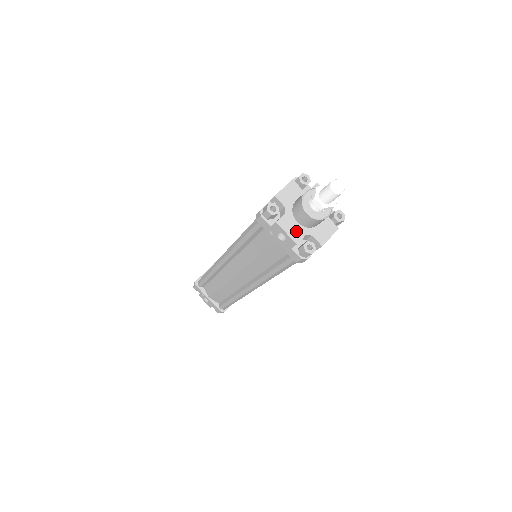
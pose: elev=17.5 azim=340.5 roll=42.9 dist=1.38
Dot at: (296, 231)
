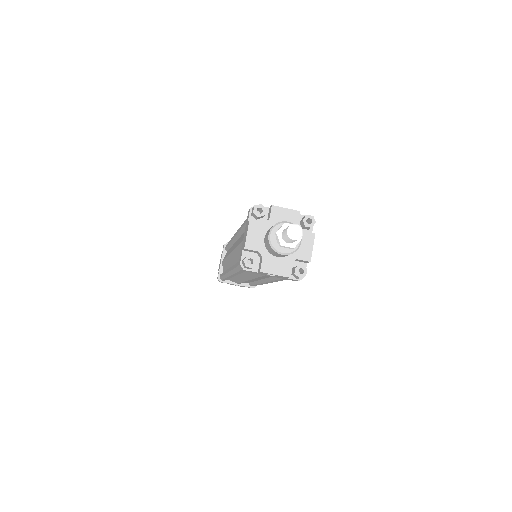
Dot at: (281, 266)
